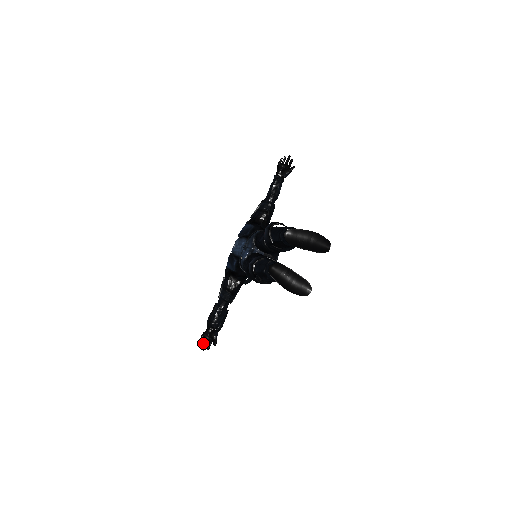
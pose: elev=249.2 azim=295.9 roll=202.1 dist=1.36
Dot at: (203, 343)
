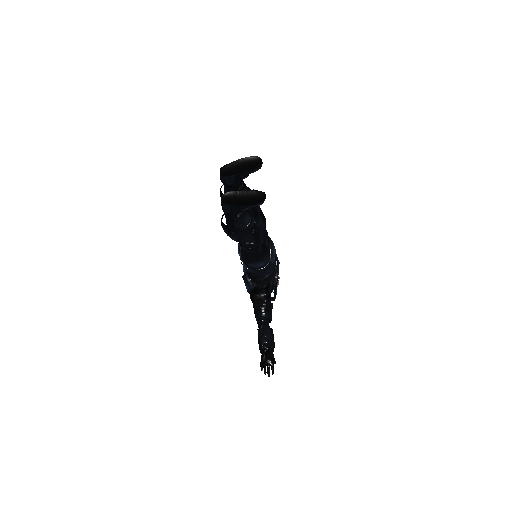
Dot at: (265, 370)
